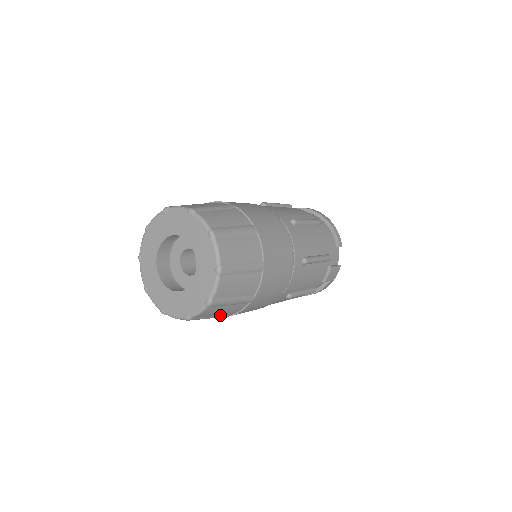
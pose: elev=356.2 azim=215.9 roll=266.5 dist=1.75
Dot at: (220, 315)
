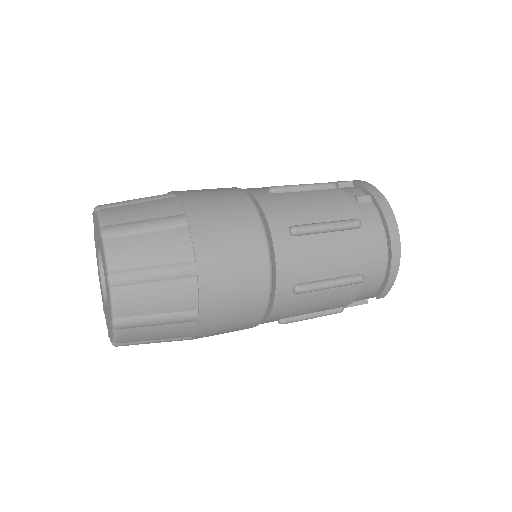
Dot at: occluded
